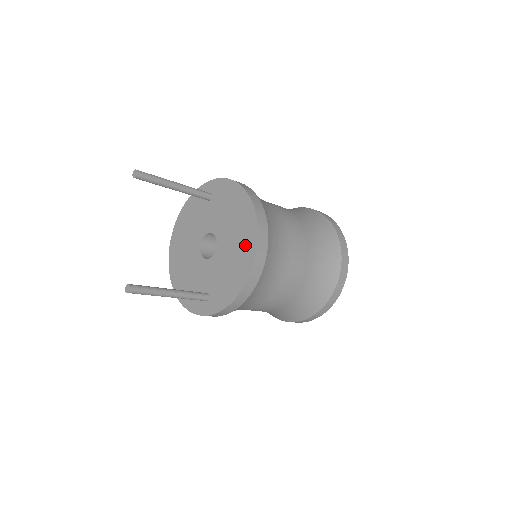
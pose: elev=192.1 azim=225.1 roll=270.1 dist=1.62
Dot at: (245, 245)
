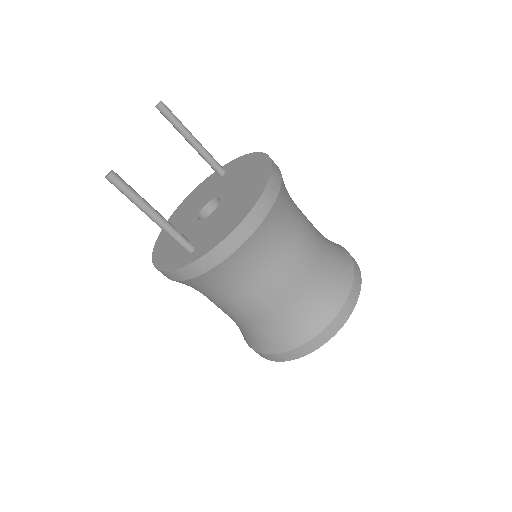
Dot at: (253, 189)
